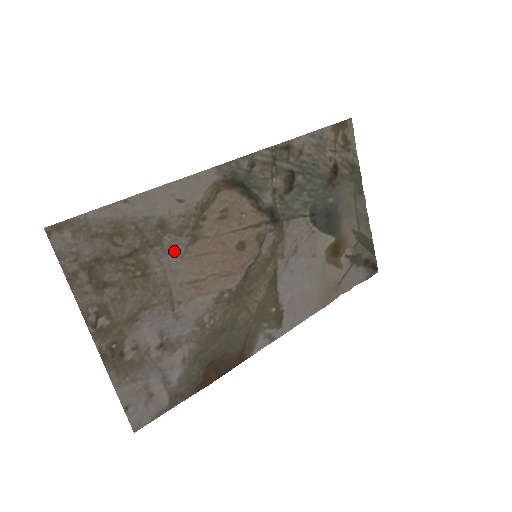
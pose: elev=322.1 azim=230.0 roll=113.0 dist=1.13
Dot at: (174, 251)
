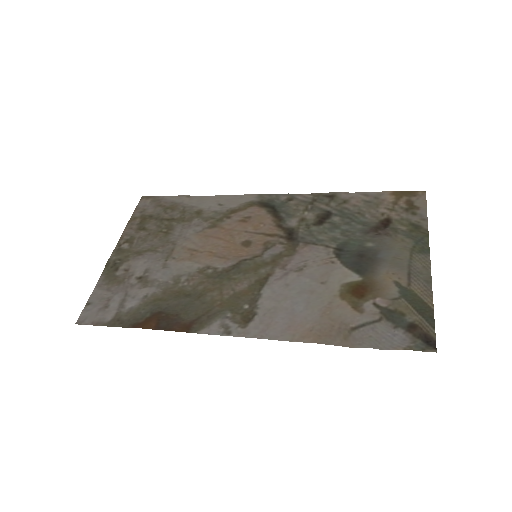
Dot at: (195, 228)
